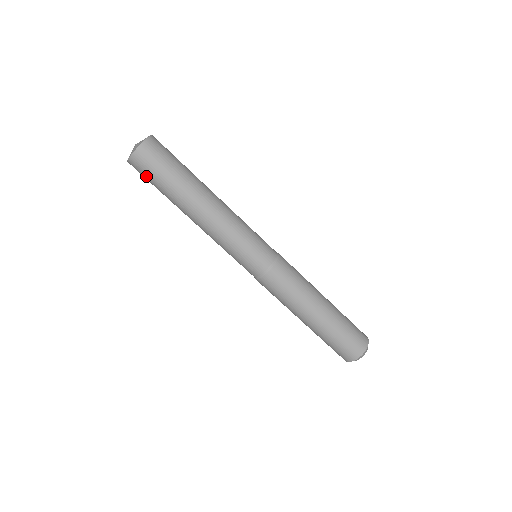
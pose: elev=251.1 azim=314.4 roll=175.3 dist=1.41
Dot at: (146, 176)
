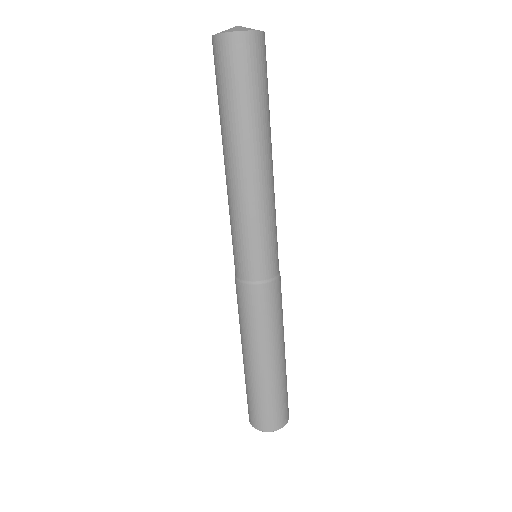
Dot at: (242, 70)
